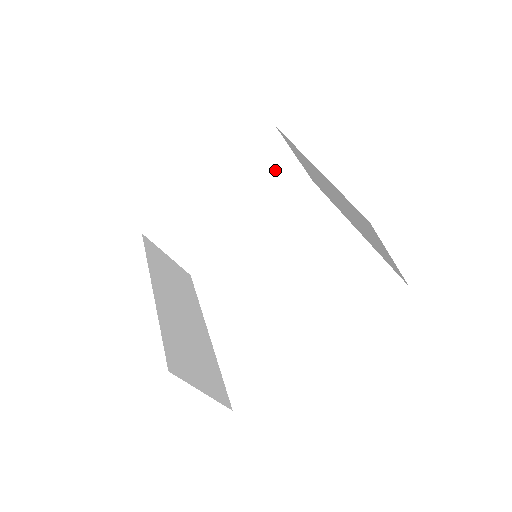
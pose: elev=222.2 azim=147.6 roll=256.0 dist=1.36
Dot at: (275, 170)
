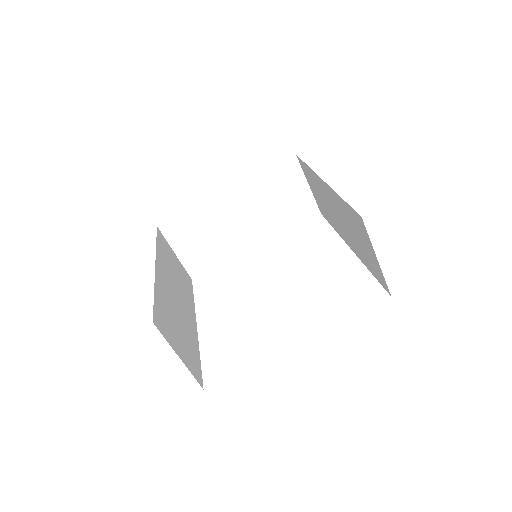
Dot at: (289, 195)
